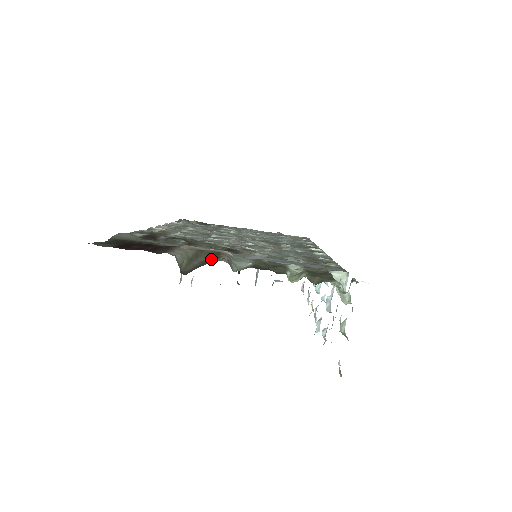
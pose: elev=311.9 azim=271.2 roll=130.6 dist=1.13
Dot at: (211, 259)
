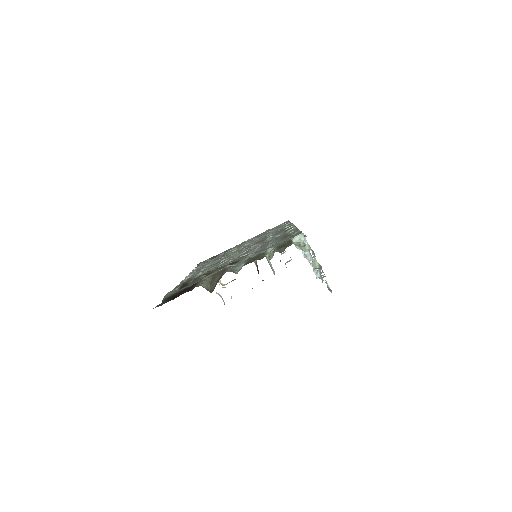
Dot at: occluded
